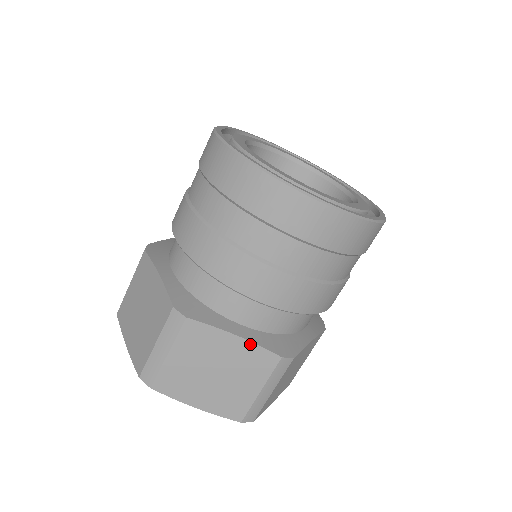
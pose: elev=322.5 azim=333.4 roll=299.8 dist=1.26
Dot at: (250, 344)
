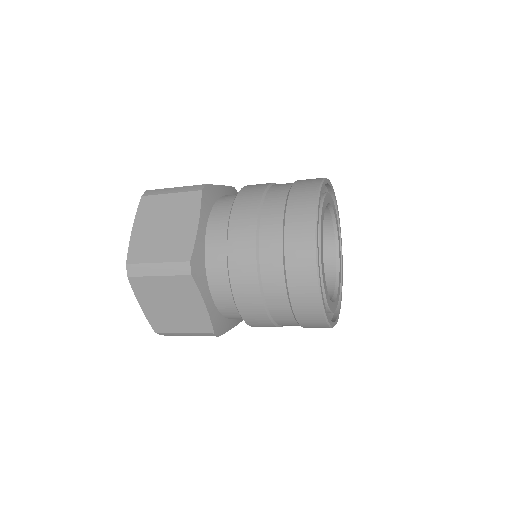
Dot at: (194, 236)
